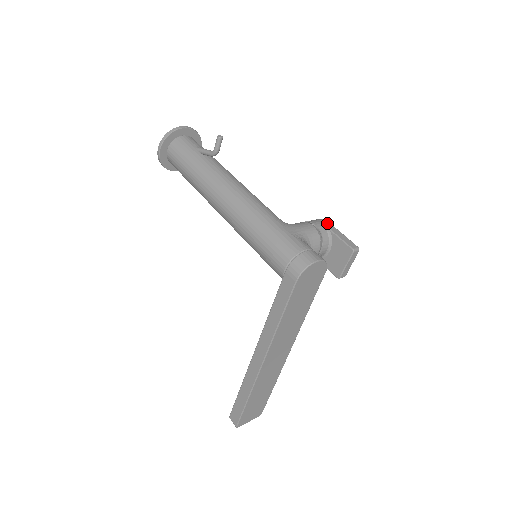
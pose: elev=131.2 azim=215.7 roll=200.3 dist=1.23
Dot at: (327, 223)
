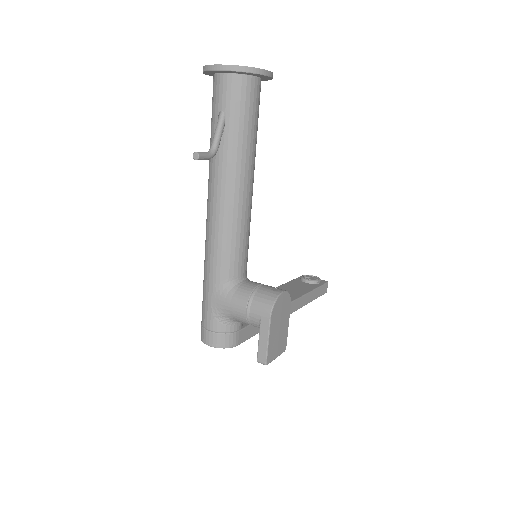
Dot at: (265, 318)
